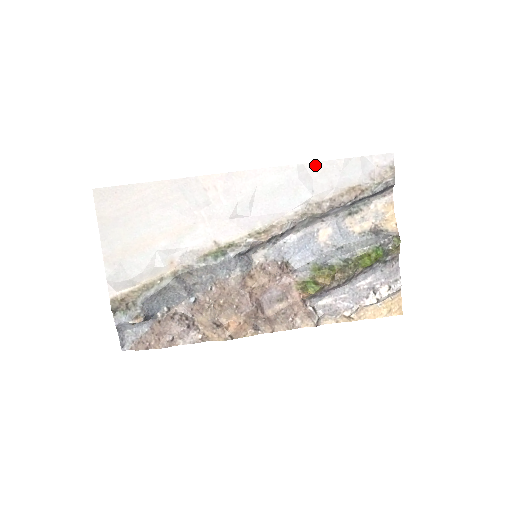
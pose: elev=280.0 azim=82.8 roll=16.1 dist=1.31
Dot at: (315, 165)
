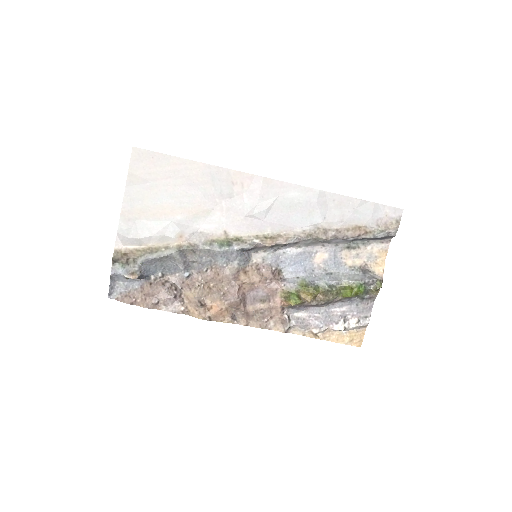
Dot at: (335, 196)
